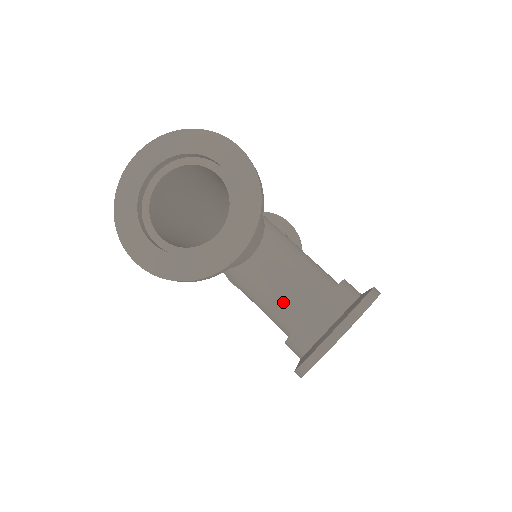
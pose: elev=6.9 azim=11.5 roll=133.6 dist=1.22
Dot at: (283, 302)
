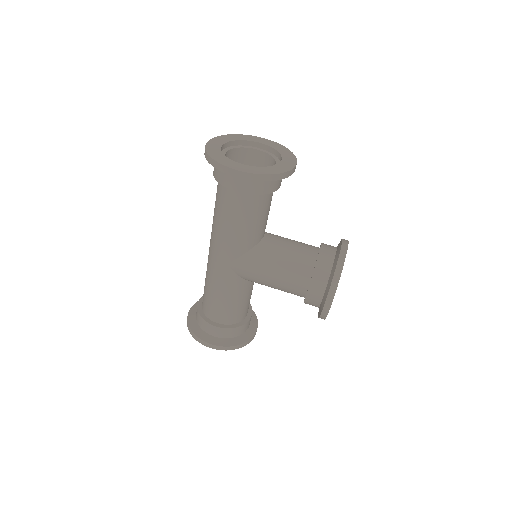
Dot at: (299, 253)
